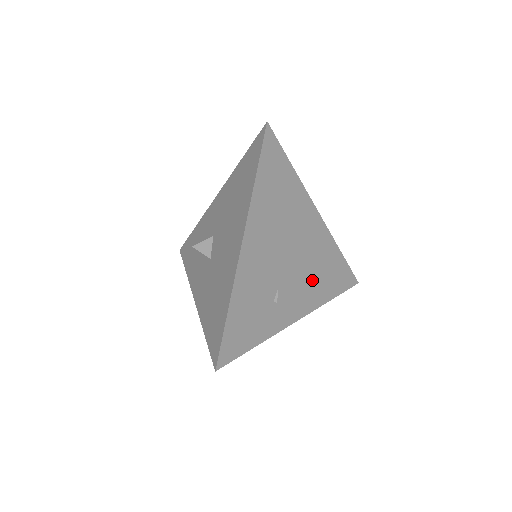
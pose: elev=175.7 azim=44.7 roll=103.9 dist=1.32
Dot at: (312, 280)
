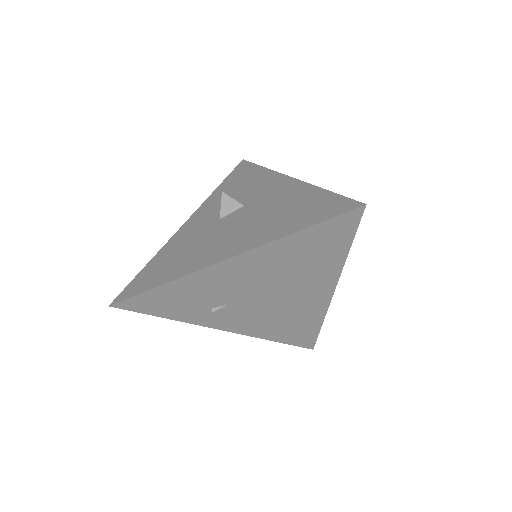
Dot at: (268, 321)
